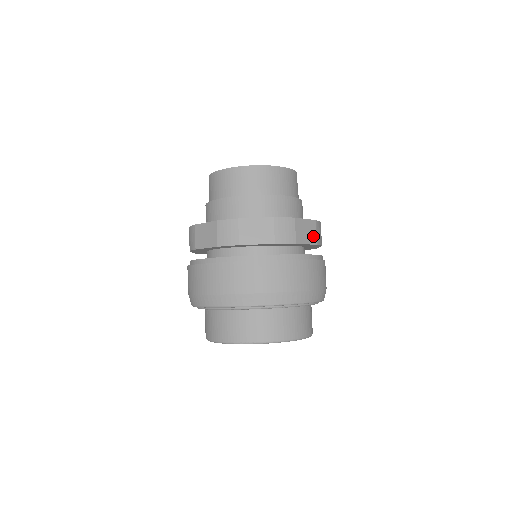
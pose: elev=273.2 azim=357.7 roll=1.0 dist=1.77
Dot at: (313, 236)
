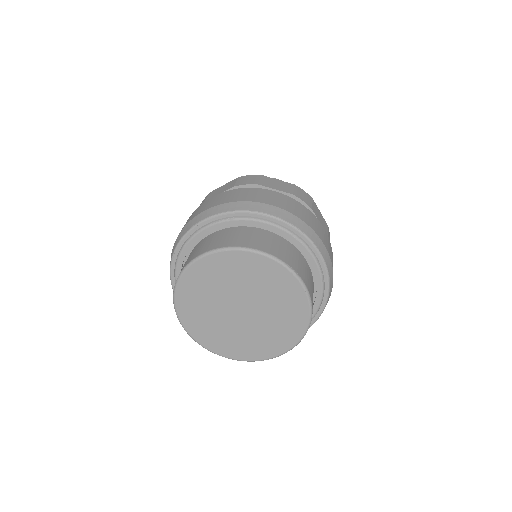
Dot at: occluded
